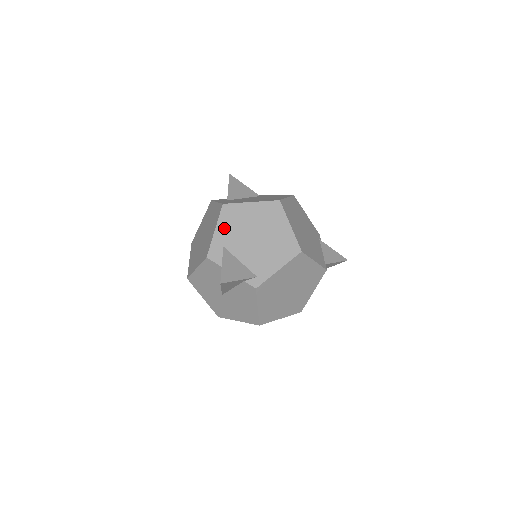
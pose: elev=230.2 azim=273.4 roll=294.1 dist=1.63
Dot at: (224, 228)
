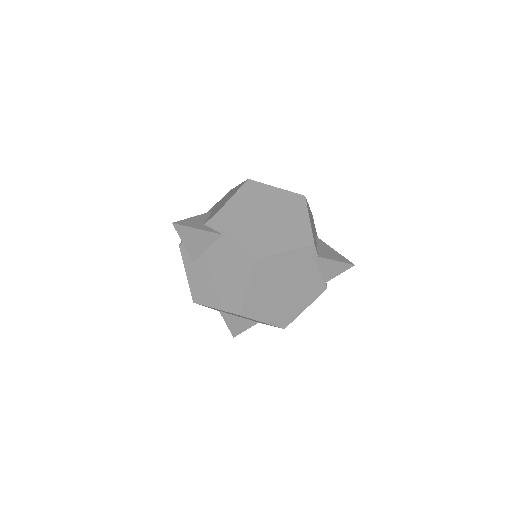
Dot at: occluded
